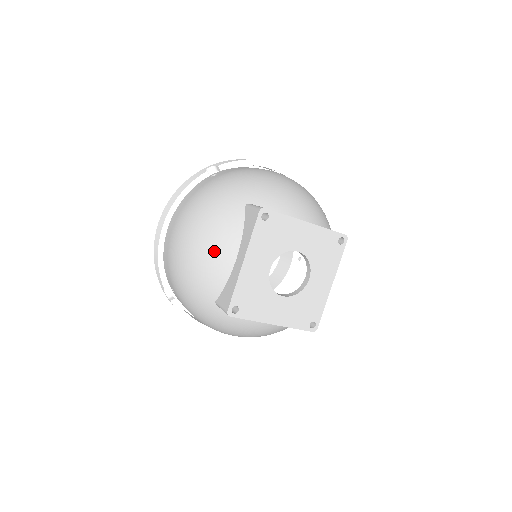
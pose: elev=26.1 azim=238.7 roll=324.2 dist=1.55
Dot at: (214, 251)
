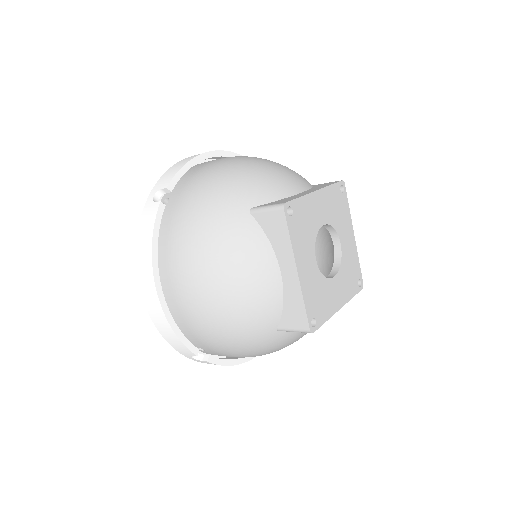
Dot at: (282, 175)
